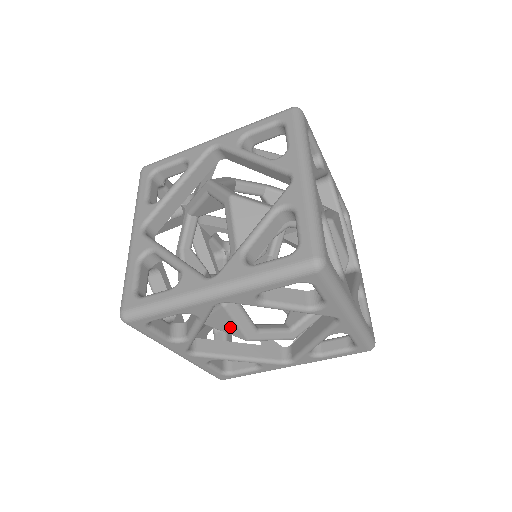
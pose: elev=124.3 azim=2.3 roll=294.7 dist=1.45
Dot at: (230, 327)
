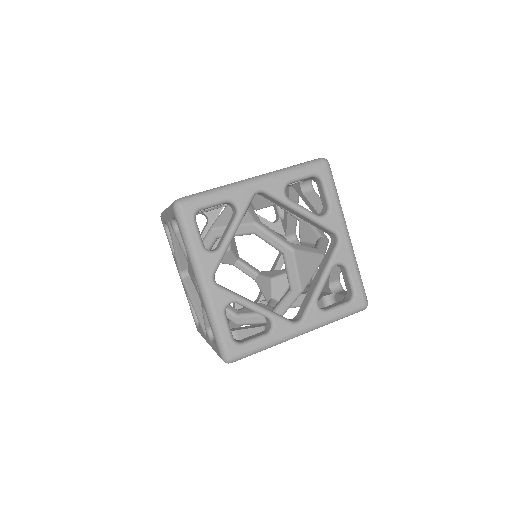
Dot at: occluded
